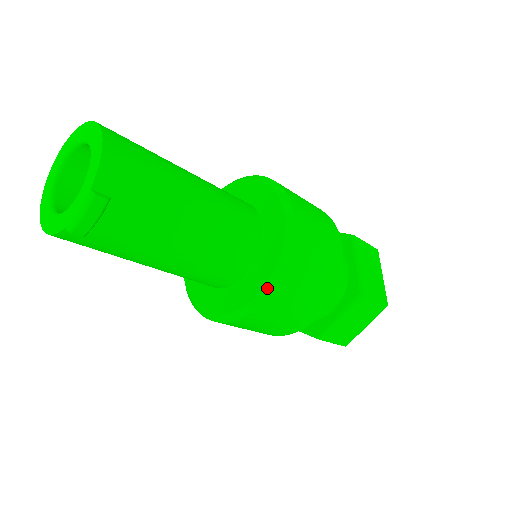
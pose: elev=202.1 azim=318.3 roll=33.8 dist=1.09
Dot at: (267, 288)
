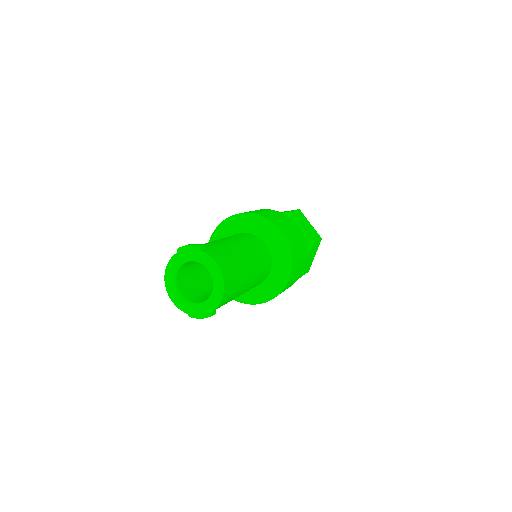
Dot at: (258, 302)
